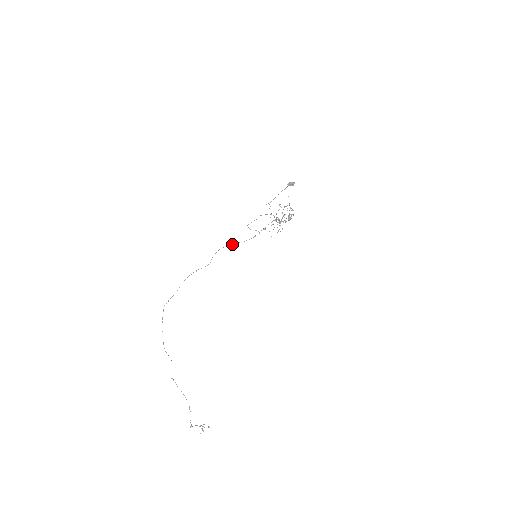
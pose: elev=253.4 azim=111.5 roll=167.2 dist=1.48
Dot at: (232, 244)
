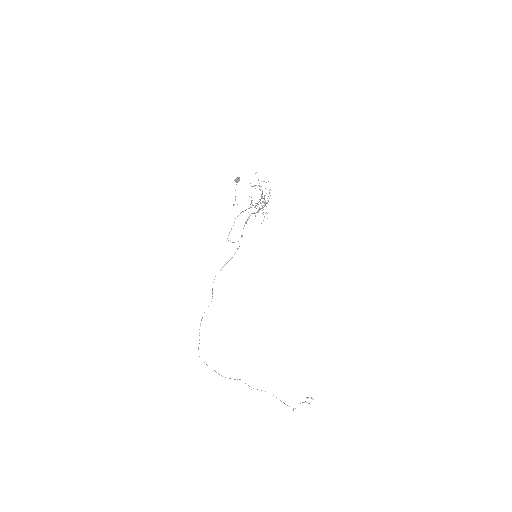
Dot at: occluded
